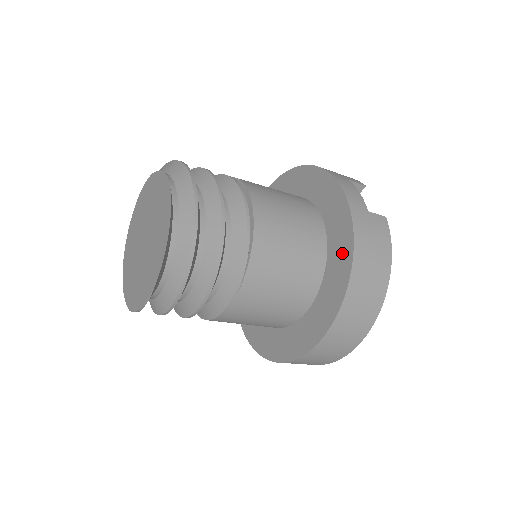
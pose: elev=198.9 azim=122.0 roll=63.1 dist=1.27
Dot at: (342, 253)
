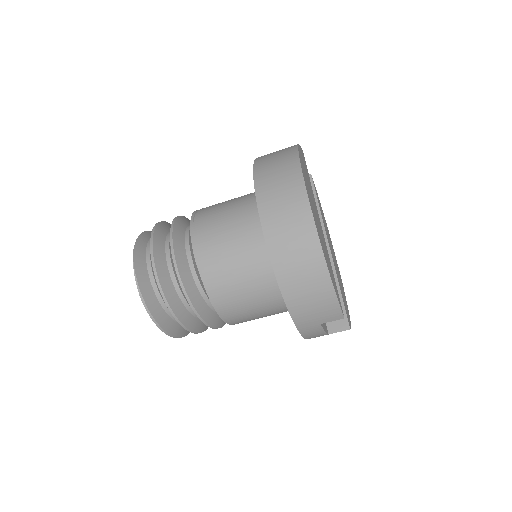
Dot at: occluded
